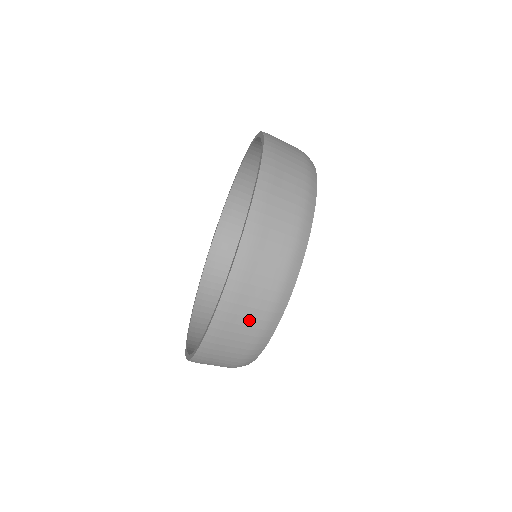
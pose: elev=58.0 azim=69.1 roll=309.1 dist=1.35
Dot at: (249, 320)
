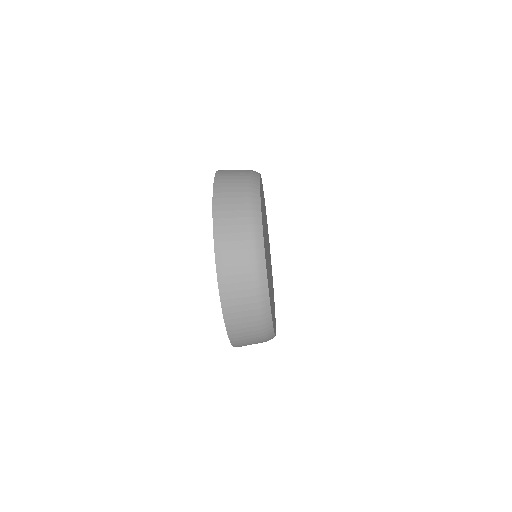
Dot at: (255, 342)
